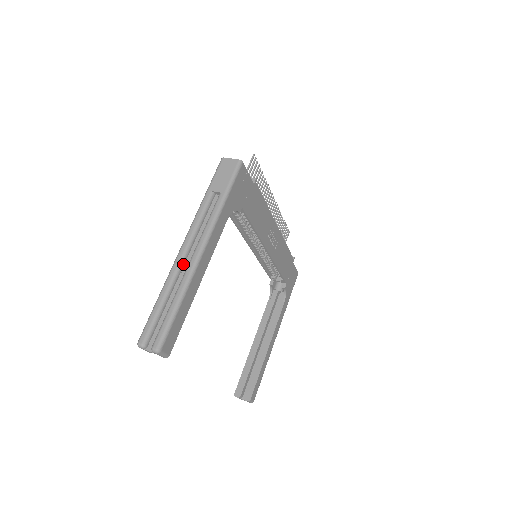
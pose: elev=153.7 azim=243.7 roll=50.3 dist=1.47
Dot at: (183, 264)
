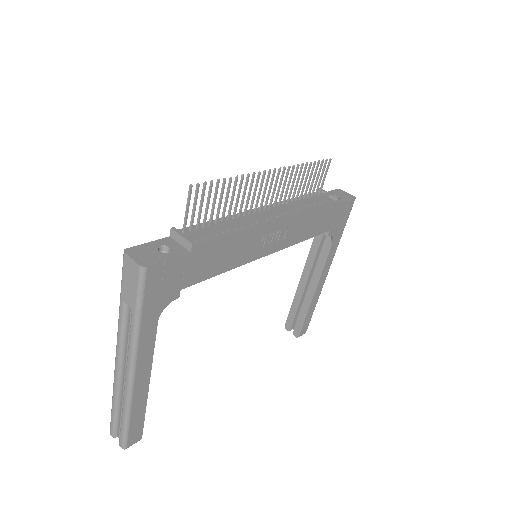
Dot at: (123, 376)
